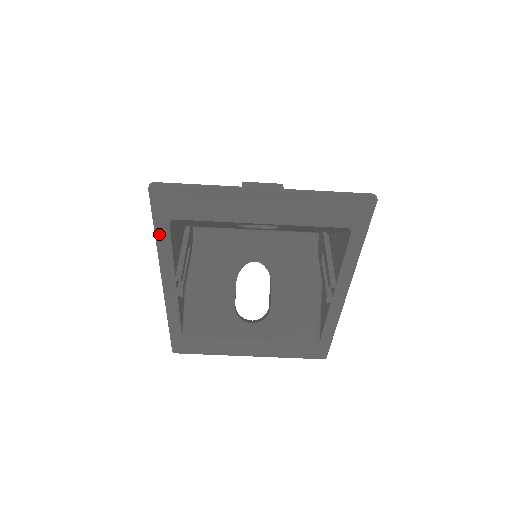
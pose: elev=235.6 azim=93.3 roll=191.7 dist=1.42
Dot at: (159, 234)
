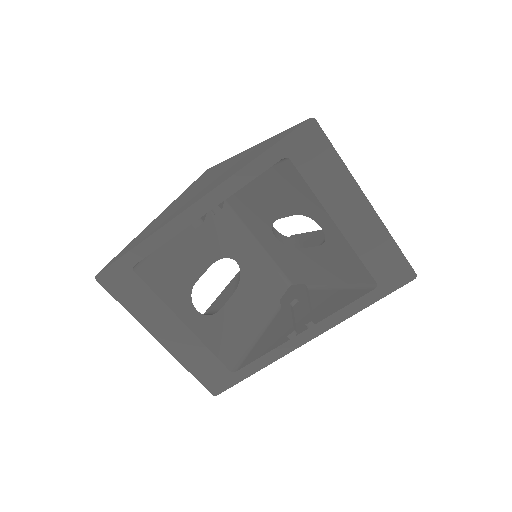
Dot at: (262, 158)
